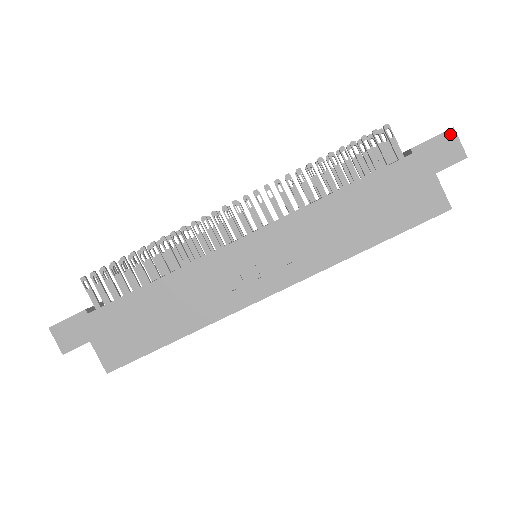
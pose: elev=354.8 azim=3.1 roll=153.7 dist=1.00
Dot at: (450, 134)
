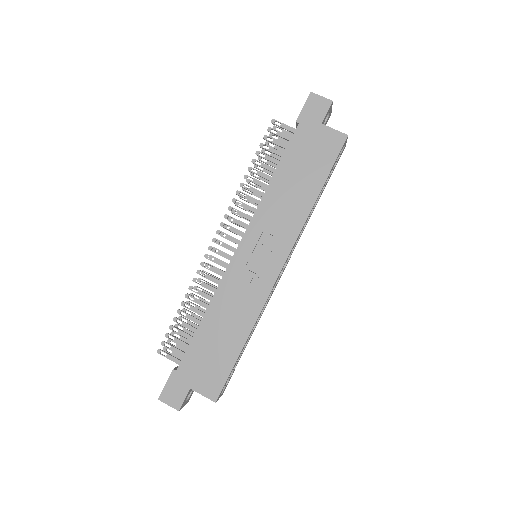
Dot at: (312, 97)
